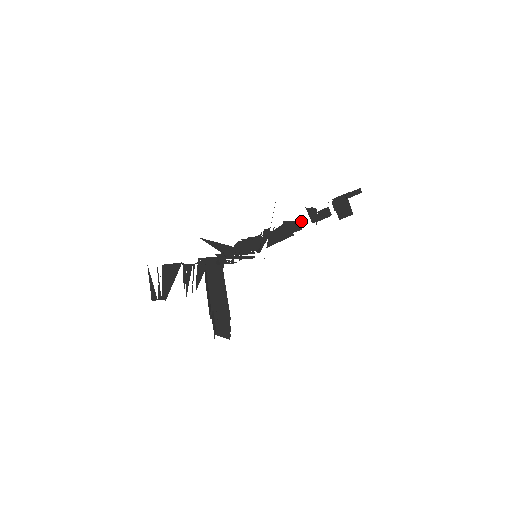
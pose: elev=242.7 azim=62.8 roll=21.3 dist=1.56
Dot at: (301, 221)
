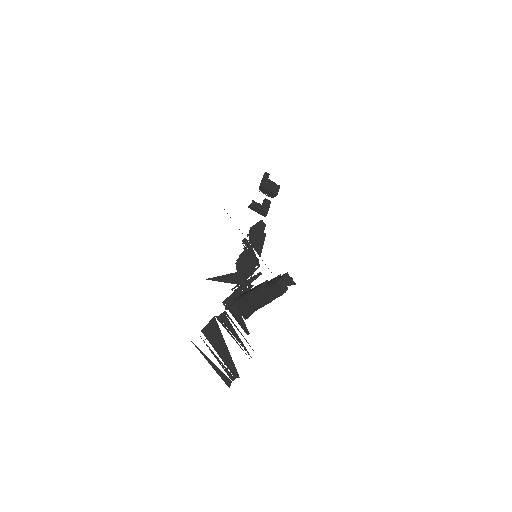
Dot at: (259, 221)
